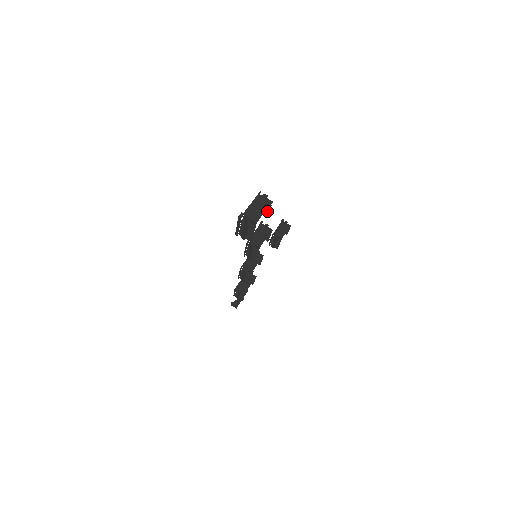
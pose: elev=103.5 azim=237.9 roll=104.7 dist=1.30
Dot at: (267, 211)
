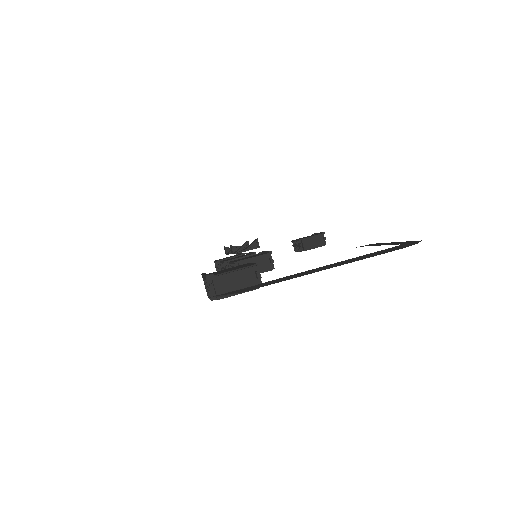
Dot at: occluded
